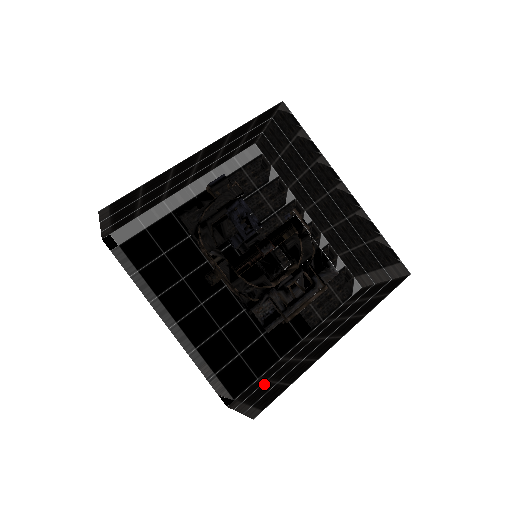
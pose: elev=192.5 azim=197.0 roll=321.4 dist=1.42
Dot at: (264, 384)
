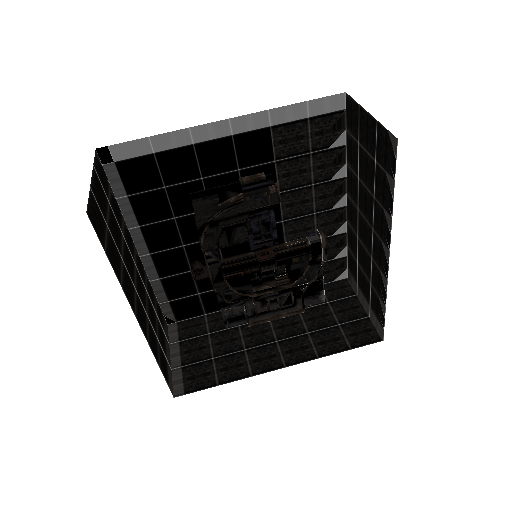
Dot at: (205, 339)
